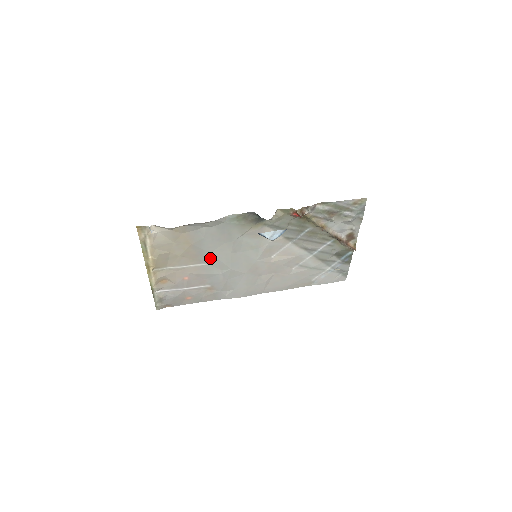
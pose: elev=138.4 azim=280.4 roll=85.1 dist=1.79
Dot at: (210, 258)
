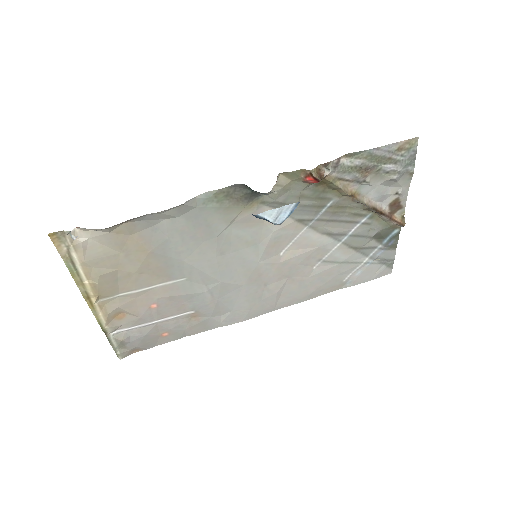
Dot at: (185, 269)
